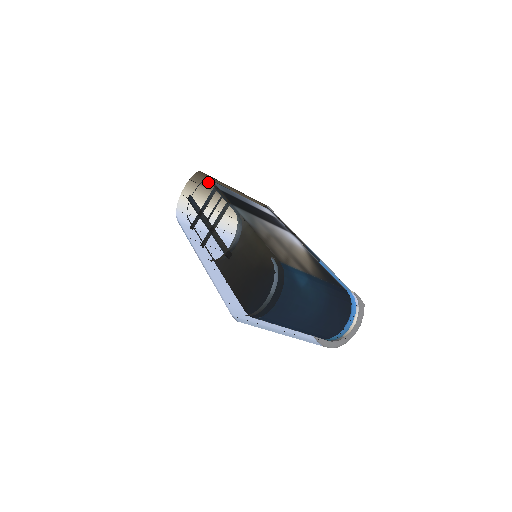
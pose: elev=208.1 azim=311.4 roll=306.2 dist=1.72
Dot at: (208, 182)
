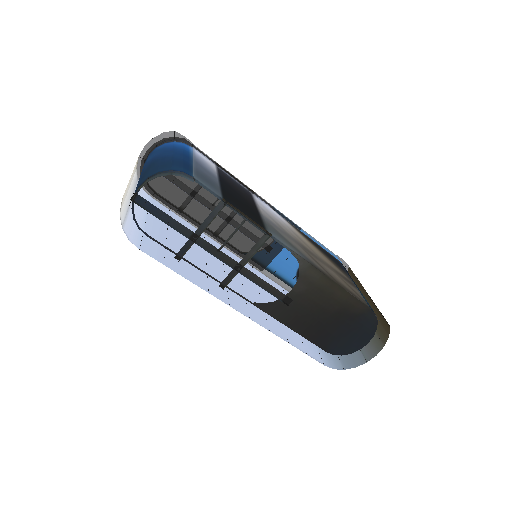
Dot at: occluded
